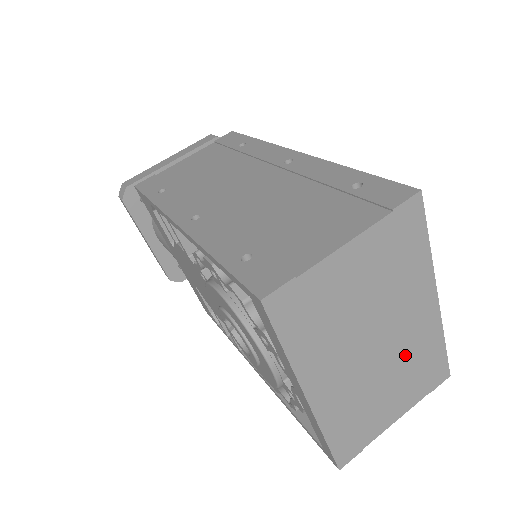
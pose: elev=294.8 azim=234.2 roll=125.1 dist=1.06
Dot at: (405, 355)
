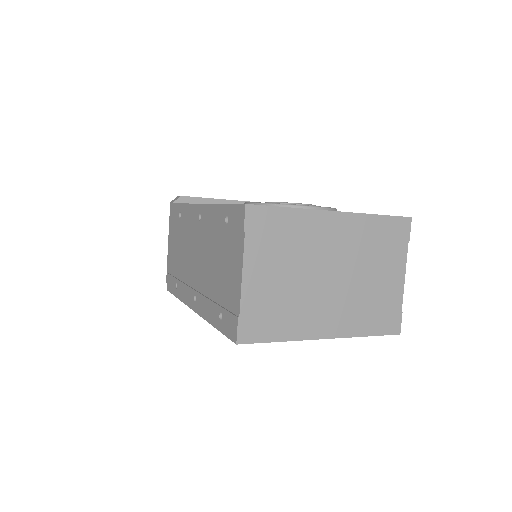
Dot at: (358, 254)
